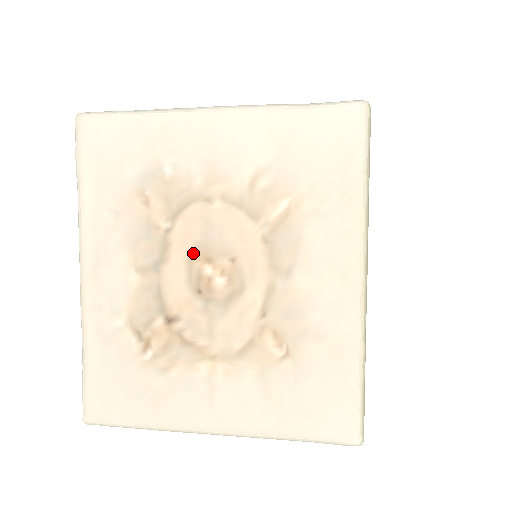
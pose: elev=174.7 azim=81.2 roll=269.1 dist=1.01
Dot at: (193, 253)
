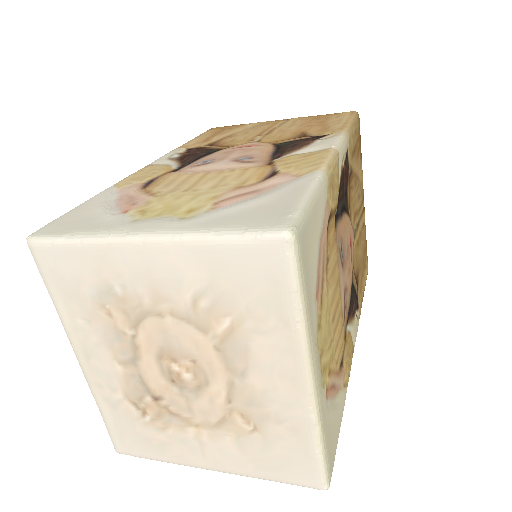
Dot at: (159, 354)
